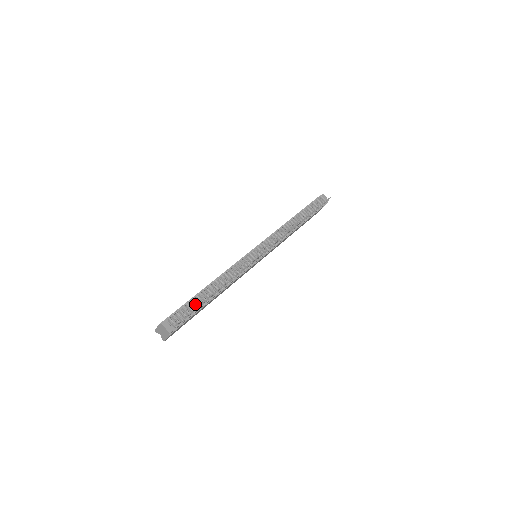
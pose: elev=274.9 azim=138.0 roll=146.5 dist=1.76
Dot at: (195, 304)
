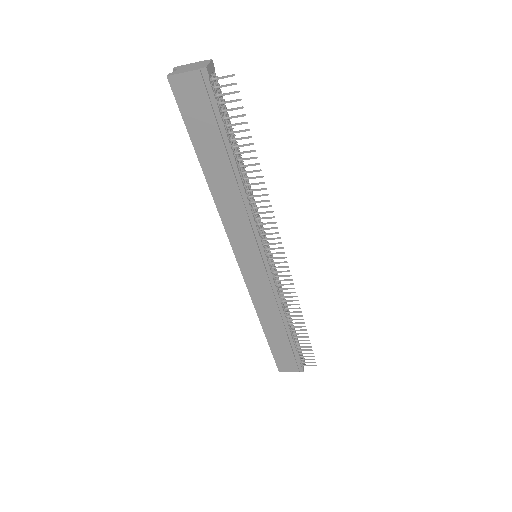
Dot at: (230, 129)
